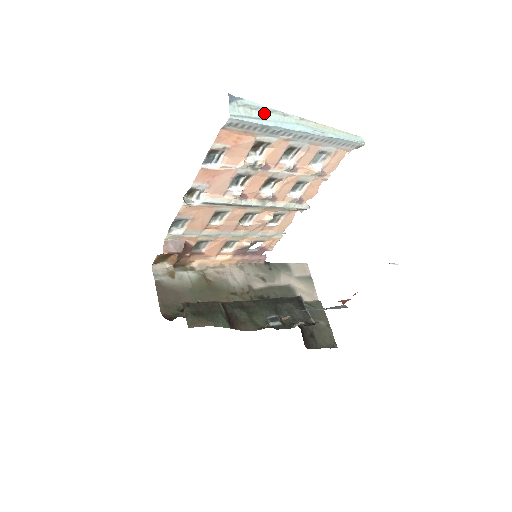
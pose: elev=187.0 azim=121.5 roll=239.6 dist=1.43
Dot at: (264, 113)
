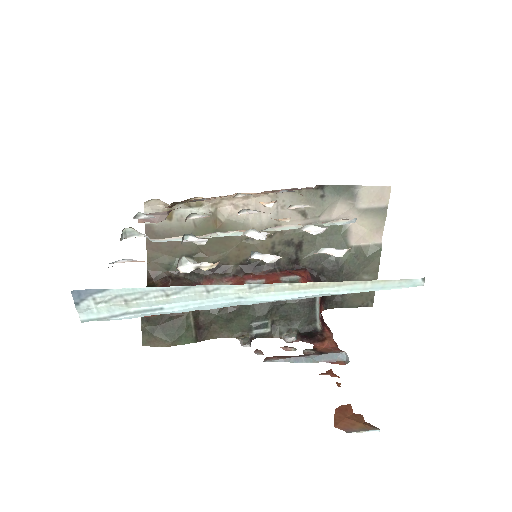
Dot at: (157, 301)
